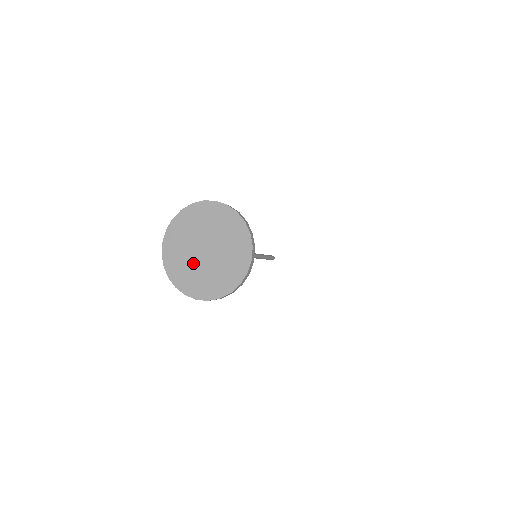
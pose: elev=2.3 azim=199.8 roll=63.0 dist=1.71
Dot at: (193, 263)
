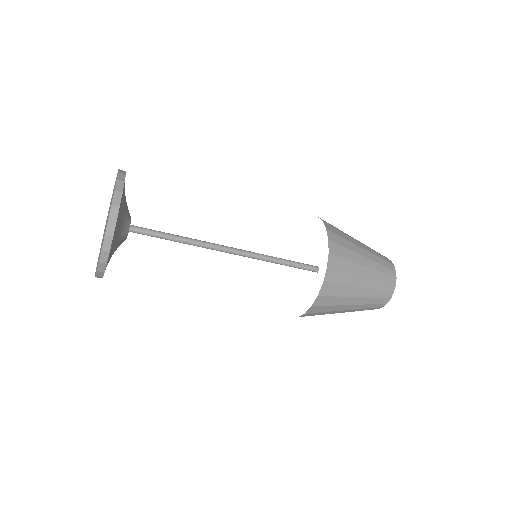
Dot at: occluded
